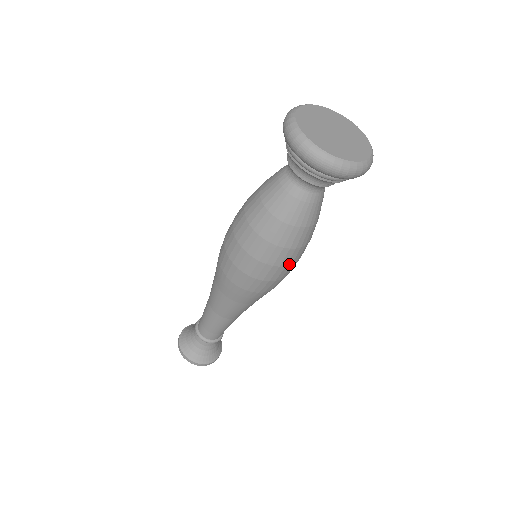
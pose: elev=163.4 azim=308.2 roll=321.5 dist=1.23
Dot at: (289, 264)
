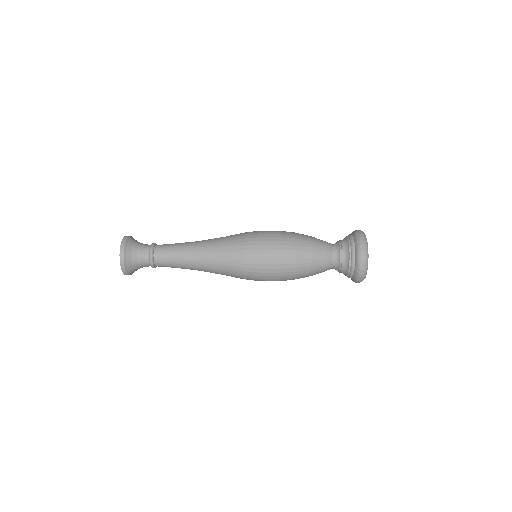
Dot at: occluded
